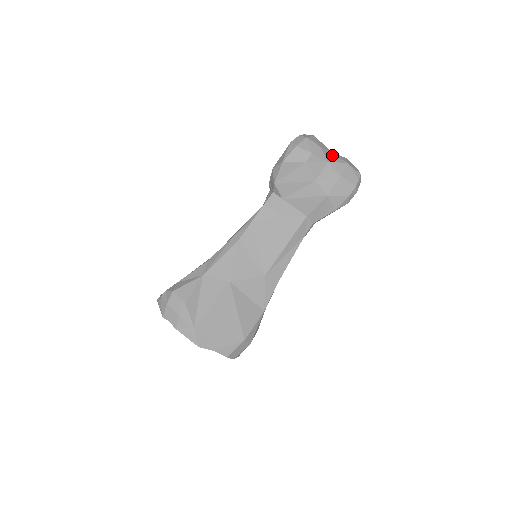
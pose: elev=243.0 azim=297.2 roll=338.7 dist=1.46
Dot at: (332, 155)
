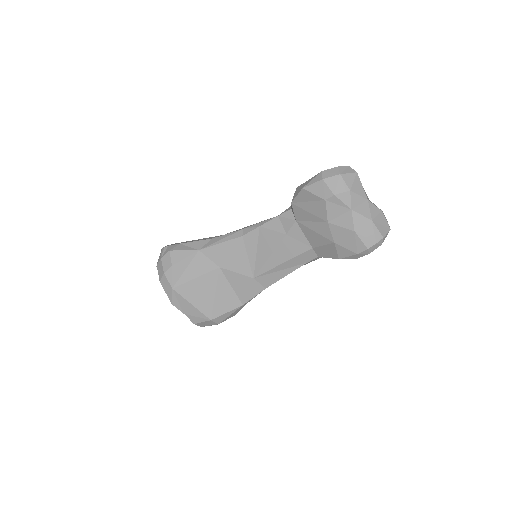
Dot at: (364, 203)
